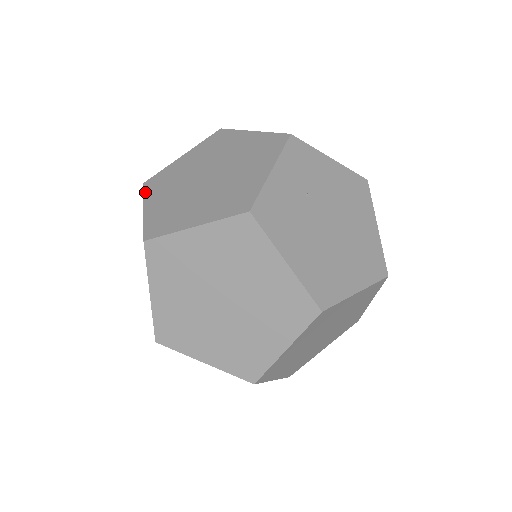
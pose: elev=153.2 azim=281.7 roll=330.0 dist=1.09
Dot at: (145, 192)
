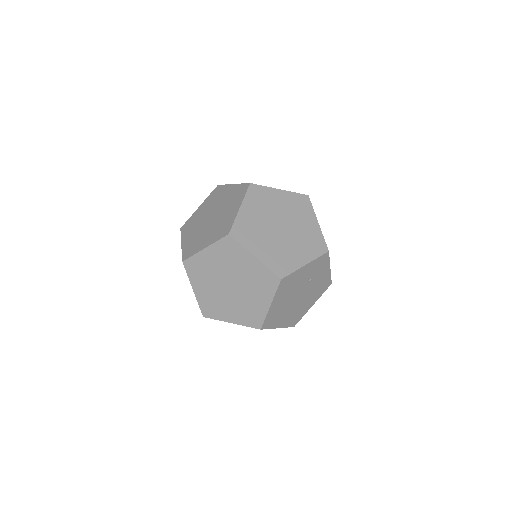
Dot at: (191, 255)
